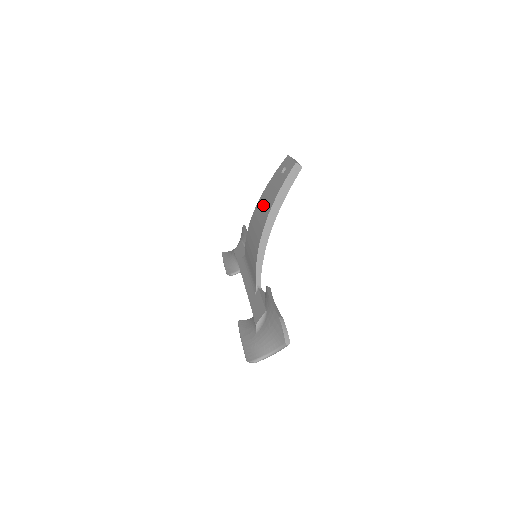
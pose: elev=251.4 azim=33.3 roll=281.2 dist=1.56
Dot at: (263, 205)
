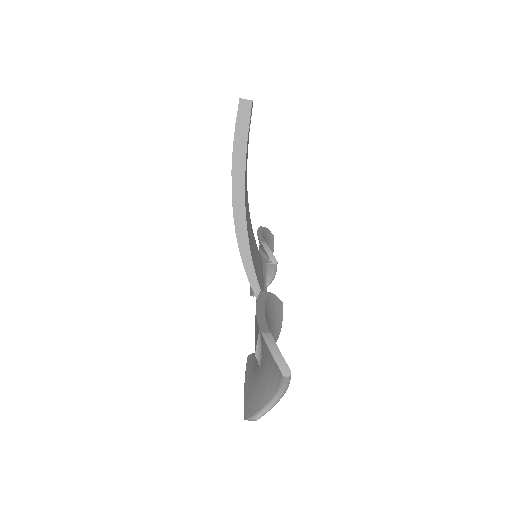
Dot at: occluded
